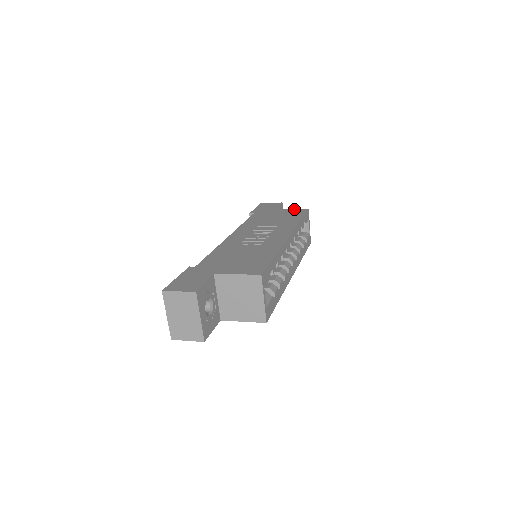
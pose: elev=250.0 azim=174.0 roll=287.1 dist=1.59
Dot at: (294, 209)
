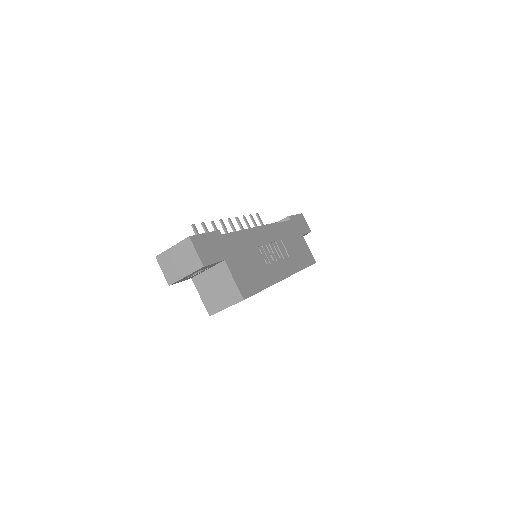
Dot at: (310, 251)
